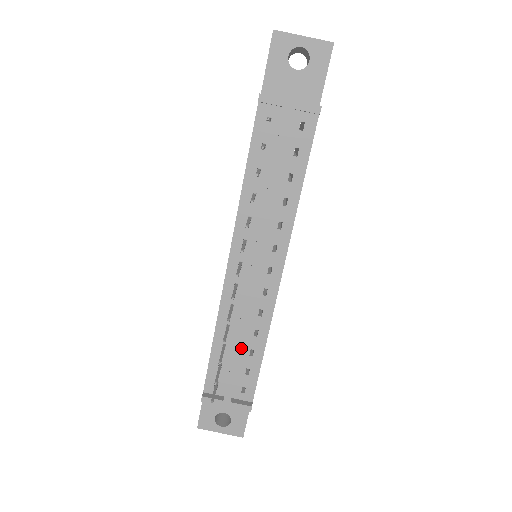
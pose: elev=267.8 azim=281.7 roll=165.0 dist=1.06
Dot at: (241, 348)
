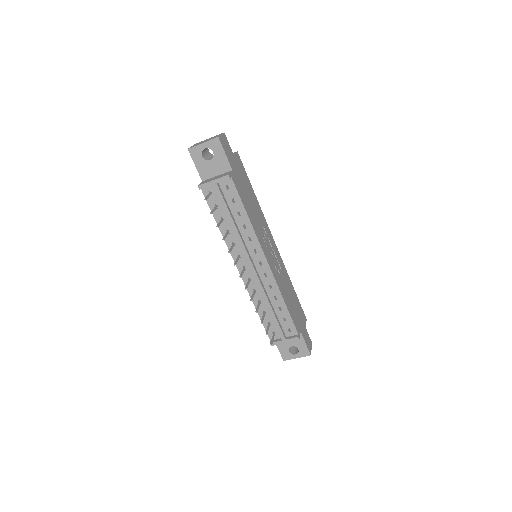
Dot at: (272, 309)
